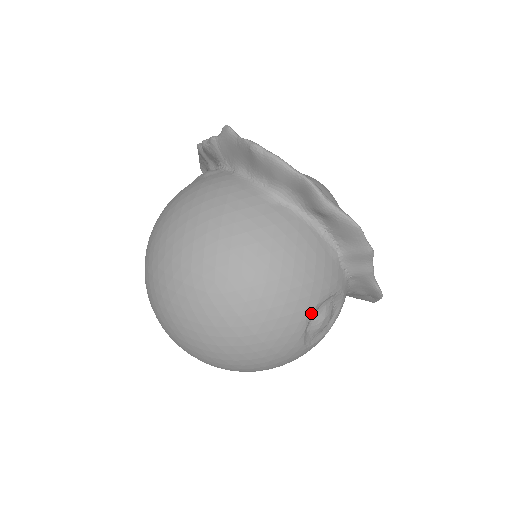
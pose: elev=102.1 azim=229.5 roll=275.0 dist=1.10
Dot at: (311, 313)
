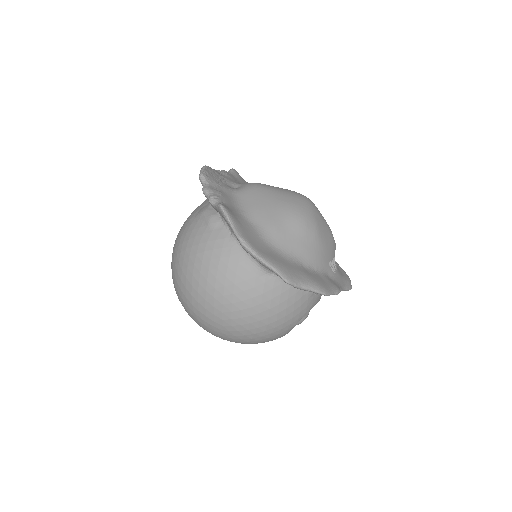
Dot at: (291, 328)
